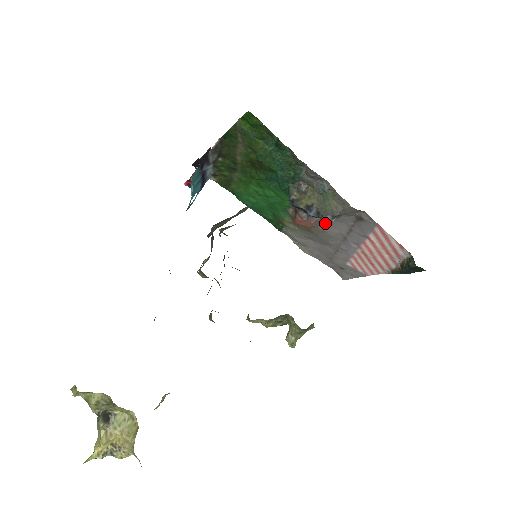
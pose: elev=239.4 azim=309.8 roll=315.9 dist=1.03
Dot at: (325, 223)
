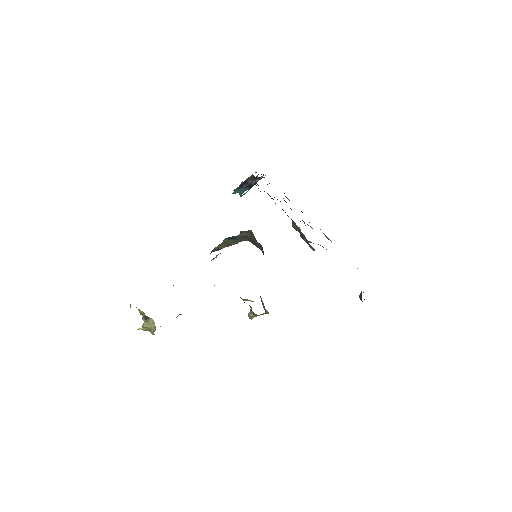
Dot at: occluded
